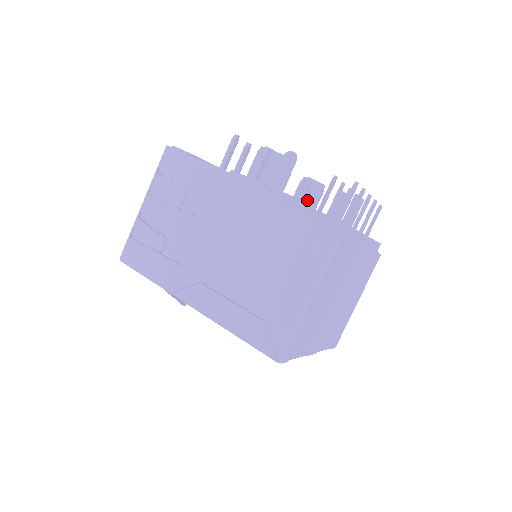
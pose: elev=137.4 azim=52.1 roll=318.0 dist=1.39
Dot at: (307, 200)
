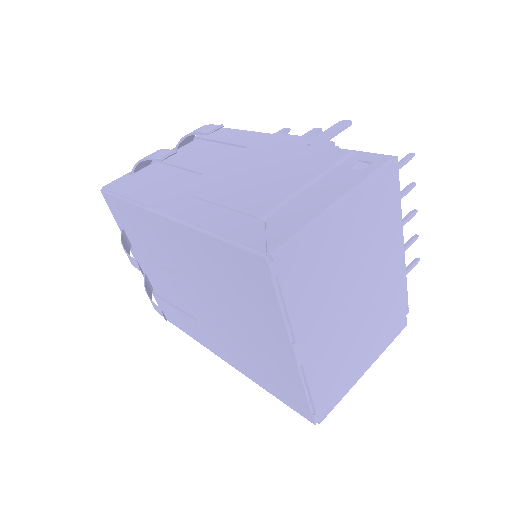
Dot at: occluded
